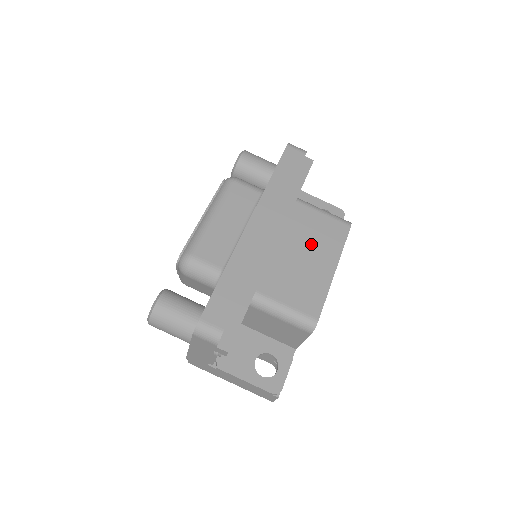
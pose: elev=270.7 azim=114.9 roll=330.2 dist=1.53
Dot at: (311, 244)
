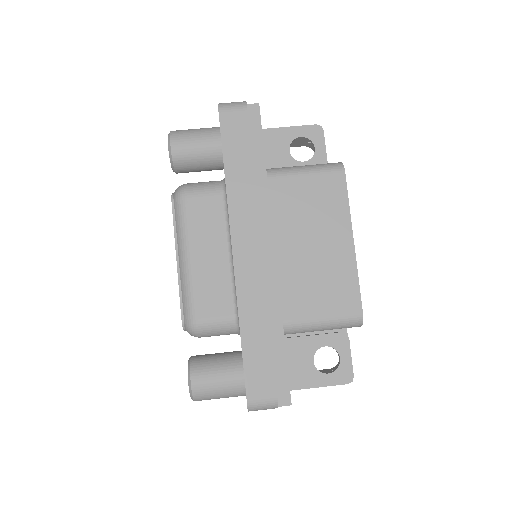
Dot at: (312, 226)
